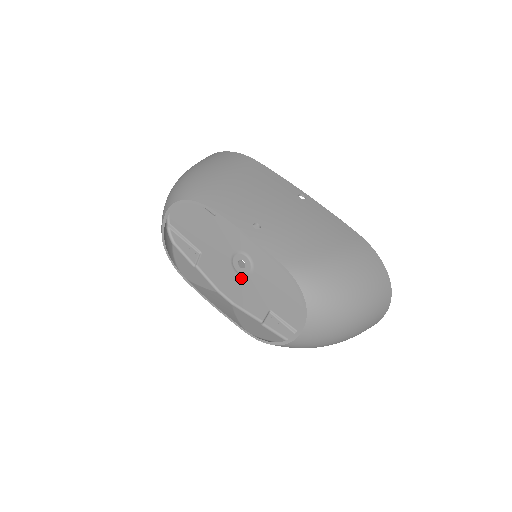
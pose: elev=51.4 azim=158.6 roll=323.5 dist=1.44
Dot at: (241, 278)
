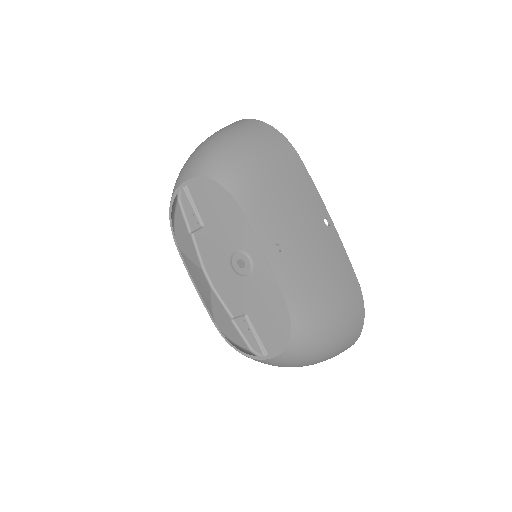
Dot at: (233, 273)
